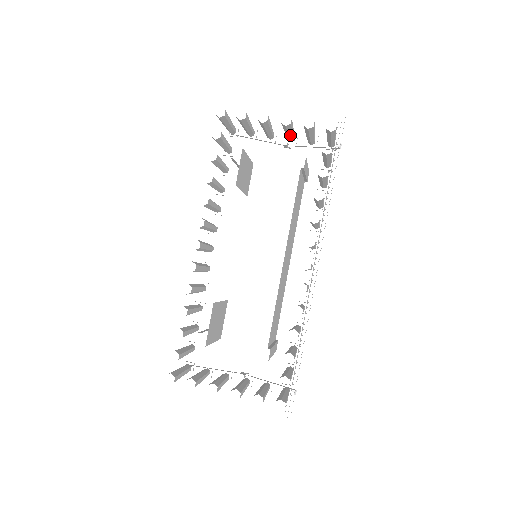
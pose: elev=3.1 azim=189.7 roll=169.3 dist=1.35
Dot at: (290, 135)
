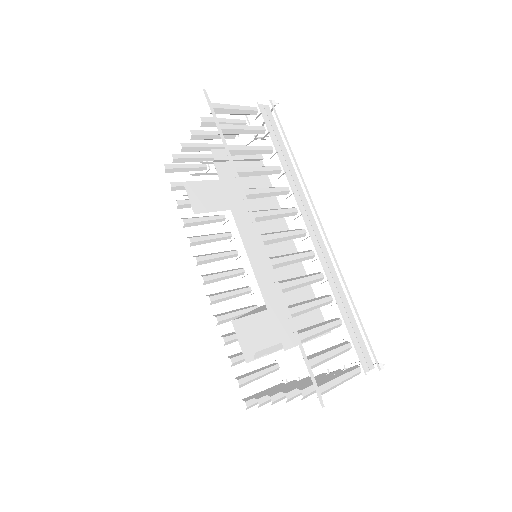
Dot at: (217, 138)
